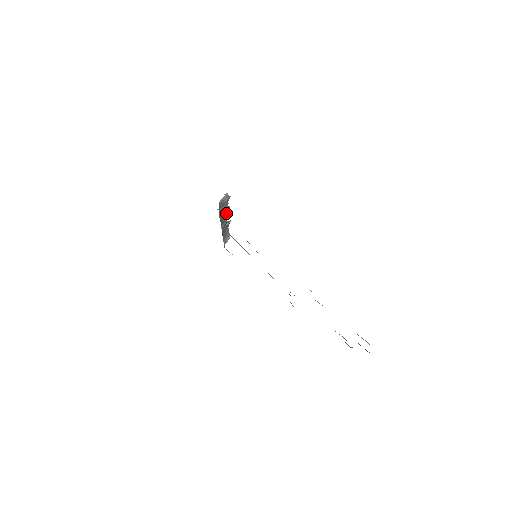
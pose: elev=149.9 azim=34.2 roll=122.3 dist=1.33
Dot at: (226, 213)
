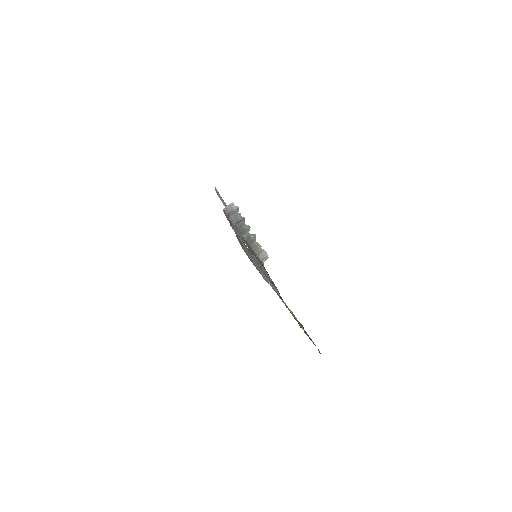
Dot at: (243, 223)
